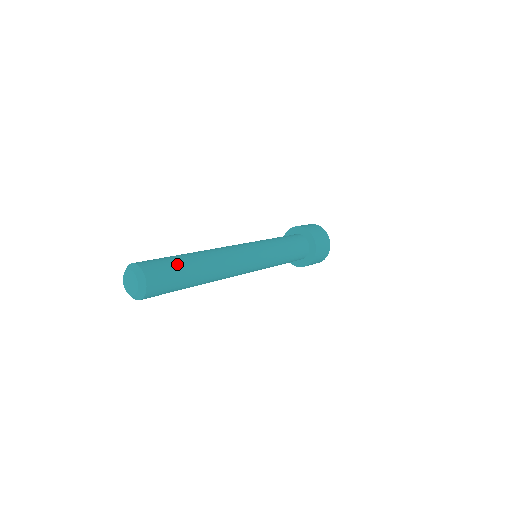
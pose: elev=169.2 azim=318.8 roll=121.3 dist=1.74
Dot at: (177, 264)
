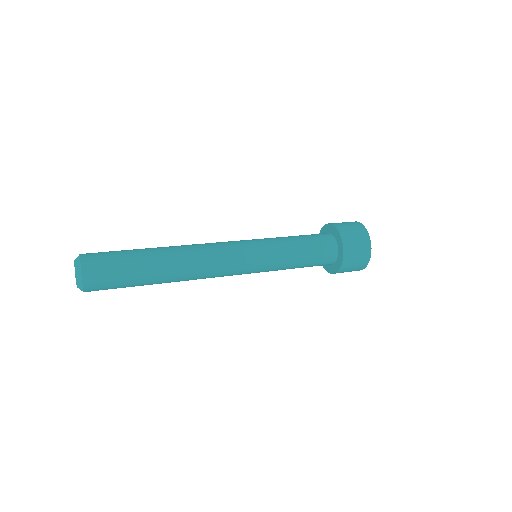
Dot at: (127, 258)
